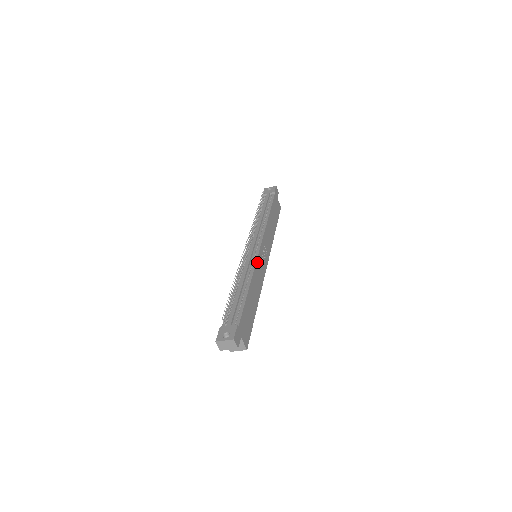
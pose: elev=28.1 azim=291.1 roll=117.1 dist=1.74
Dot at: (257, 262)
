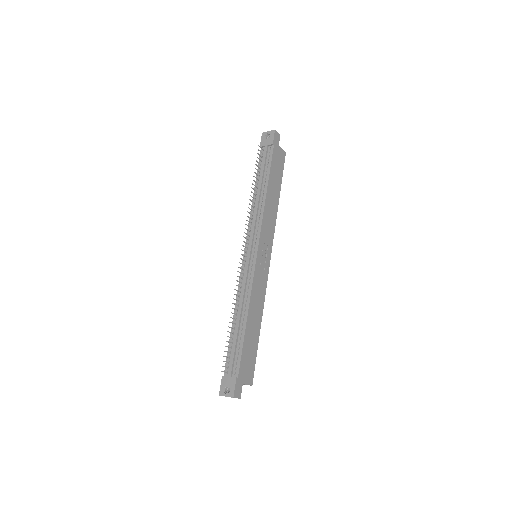
Dot at: (255, 277)
